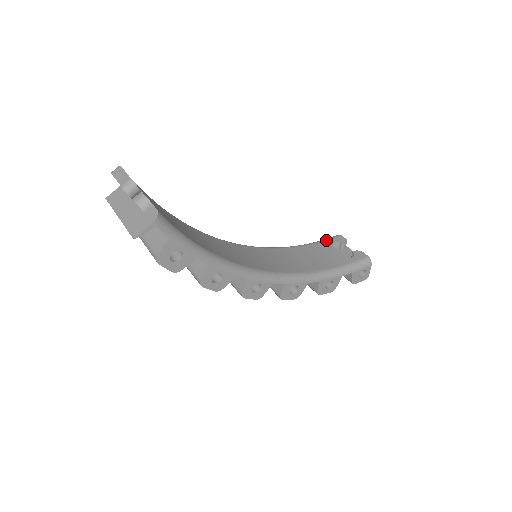
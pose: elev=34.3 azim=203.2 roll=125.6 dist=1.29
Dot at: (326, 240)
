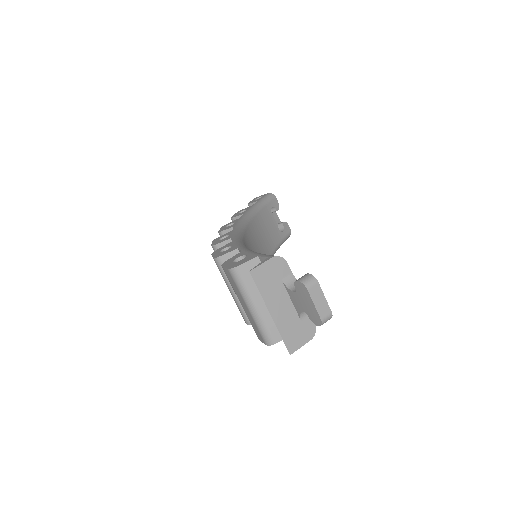
Dot at: (268, 203)
